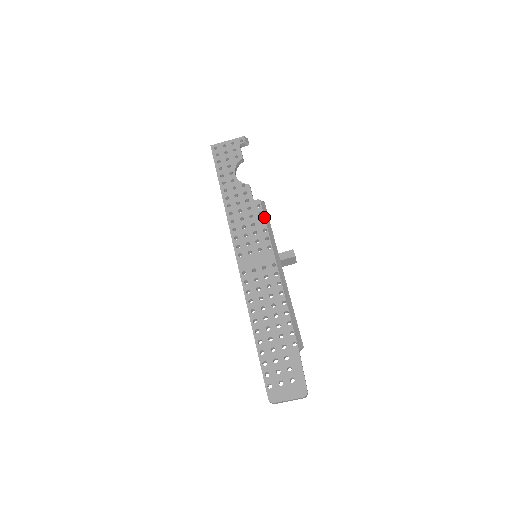
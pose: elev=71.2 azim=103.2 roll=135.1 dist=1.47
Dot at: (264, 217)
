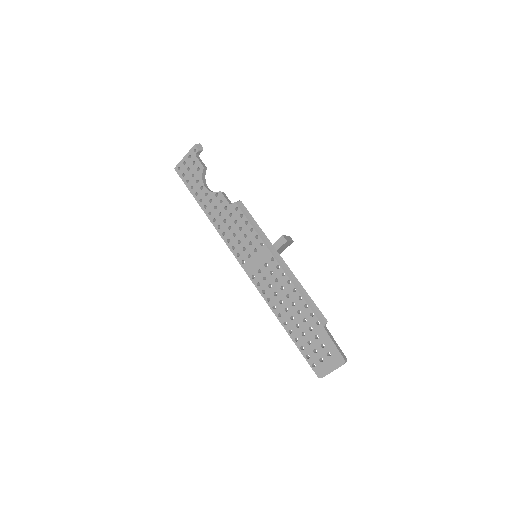
Dot at: (246, 218)
